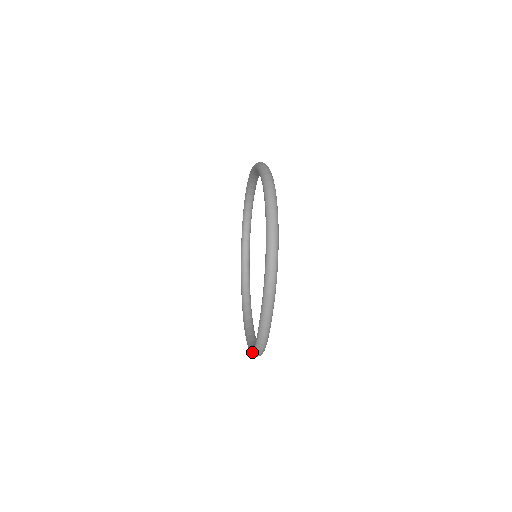
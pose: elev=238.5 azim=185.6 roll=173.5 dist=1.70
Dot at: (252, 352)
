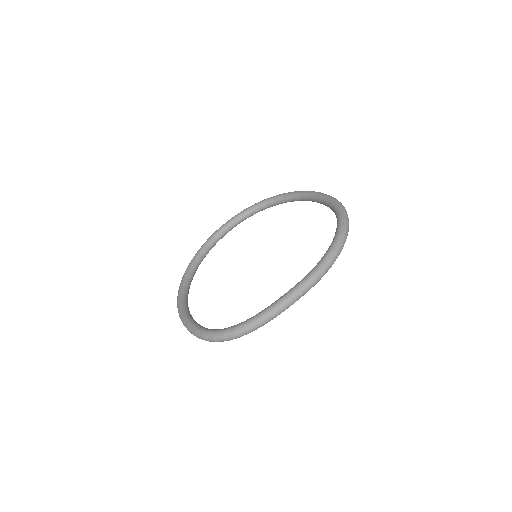
Dot at: (223, 331)
